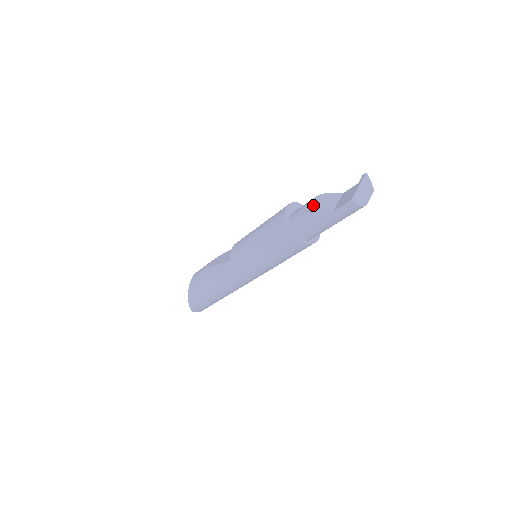
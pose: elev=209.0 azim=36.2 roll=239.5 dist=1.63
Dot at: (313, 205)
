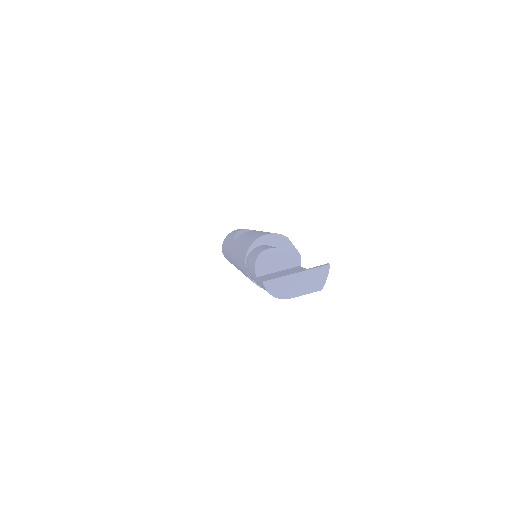
Dot at: (258, 254)
